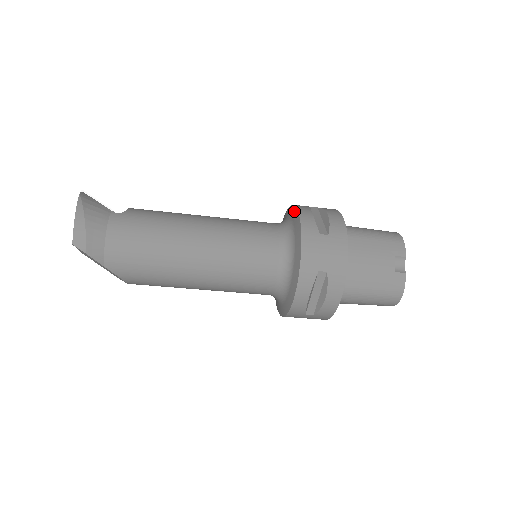
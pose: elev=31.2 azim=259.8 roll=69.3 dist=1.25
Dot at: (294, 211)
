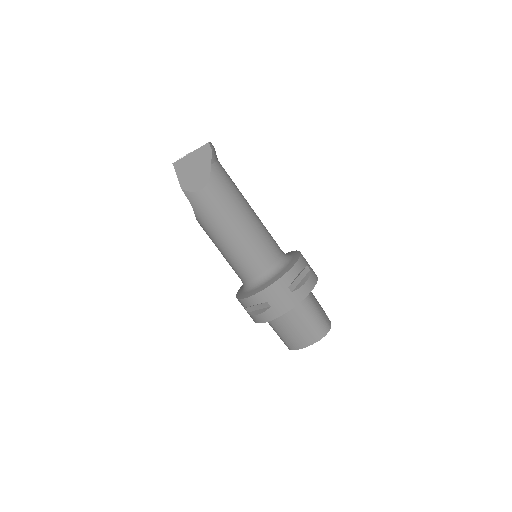
Dot at: occluded
